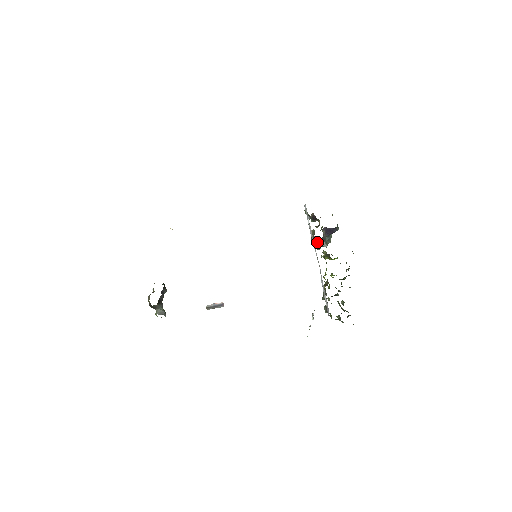
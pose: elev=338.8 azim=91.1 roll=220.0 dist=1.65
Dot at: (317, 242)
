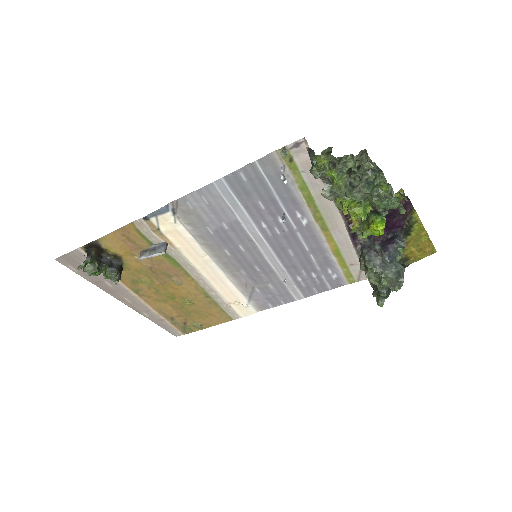
Dot at: (361, 247)
